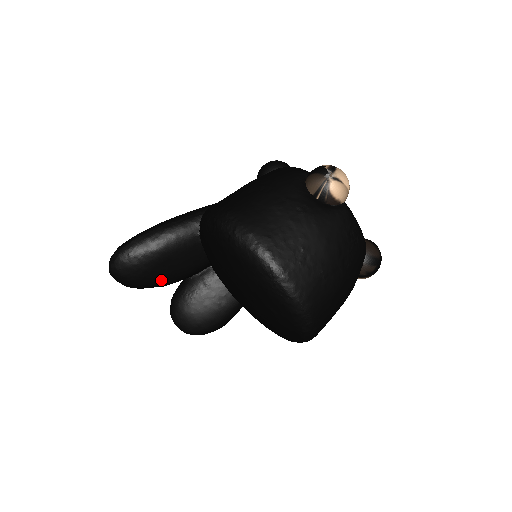
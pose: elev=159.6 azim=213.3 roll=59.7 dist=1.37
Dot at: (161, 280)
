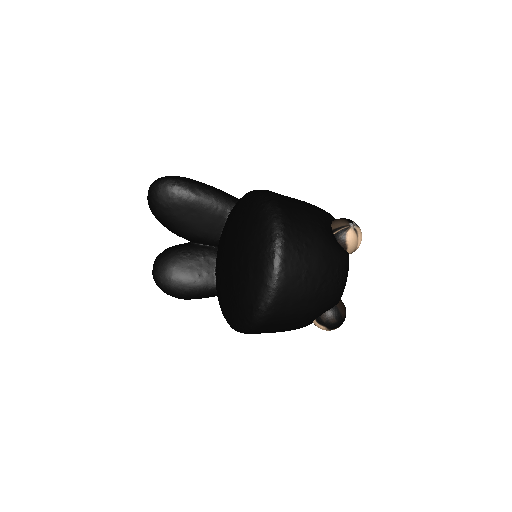
Dot at: (177, 222)
